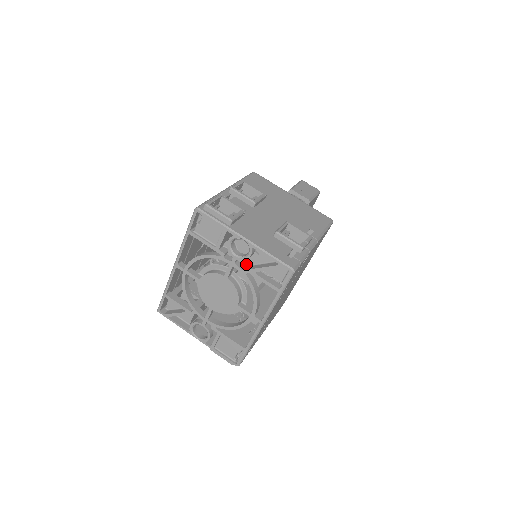
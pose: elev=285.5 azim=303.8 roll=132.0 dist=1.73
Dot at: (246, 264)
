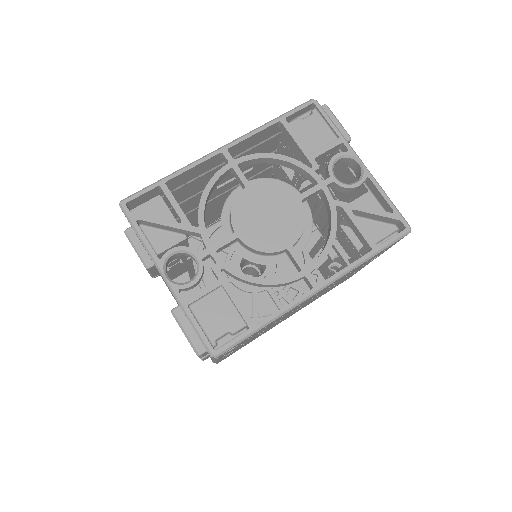
Dot at: (202, 279)
